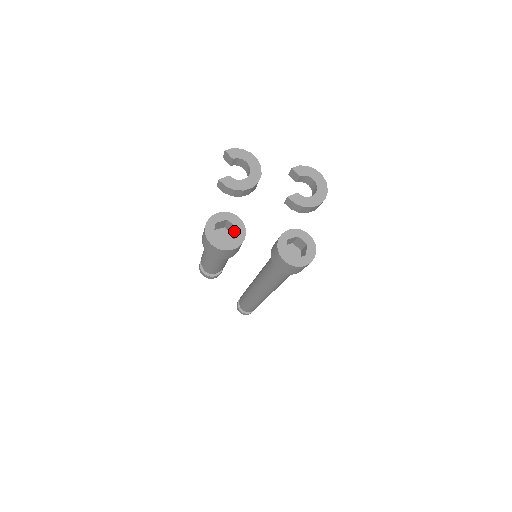
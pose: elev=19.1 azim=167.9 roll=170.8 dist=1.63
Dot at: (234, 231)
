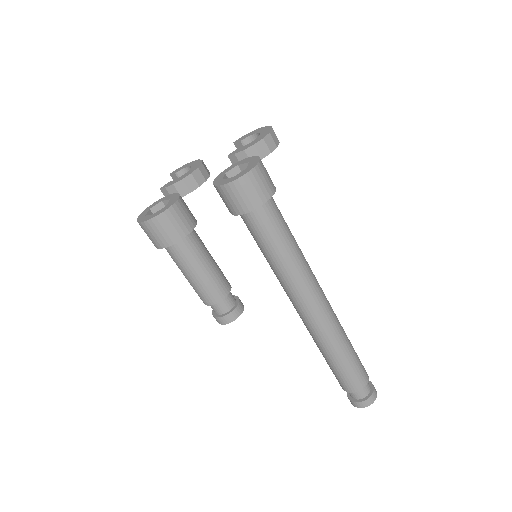
Dot at: occluded
